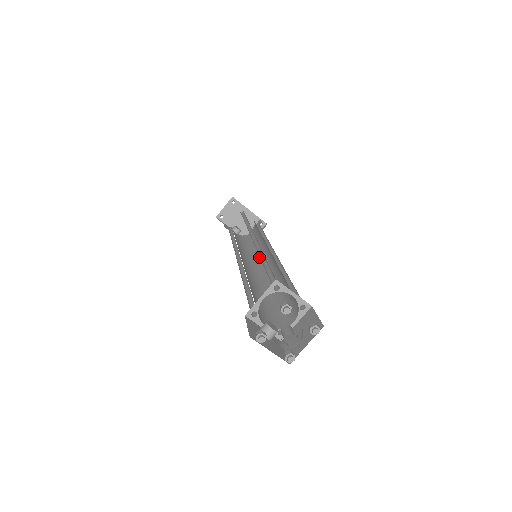
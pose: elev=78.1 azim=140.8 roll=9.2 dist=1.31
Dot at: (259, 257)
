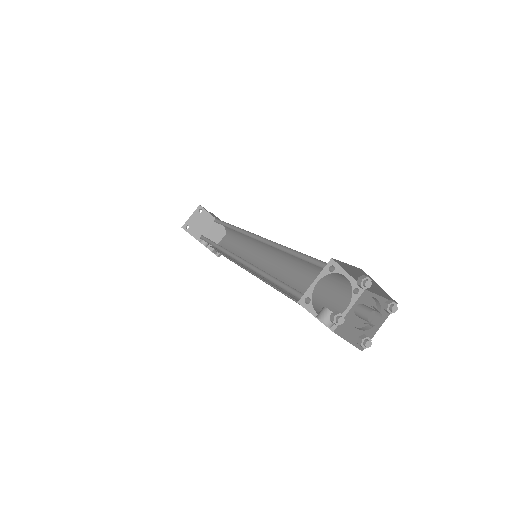
Dot at: (250, 261)
